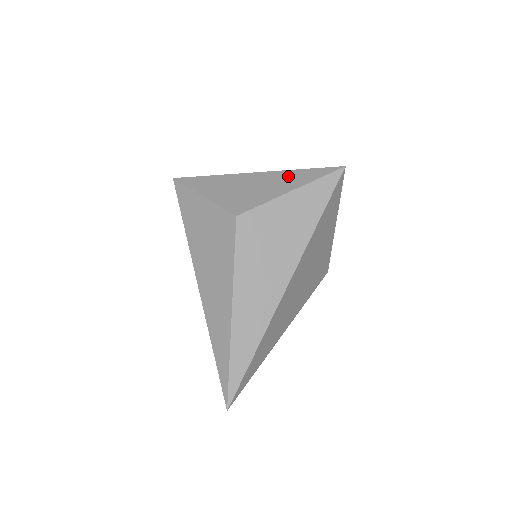
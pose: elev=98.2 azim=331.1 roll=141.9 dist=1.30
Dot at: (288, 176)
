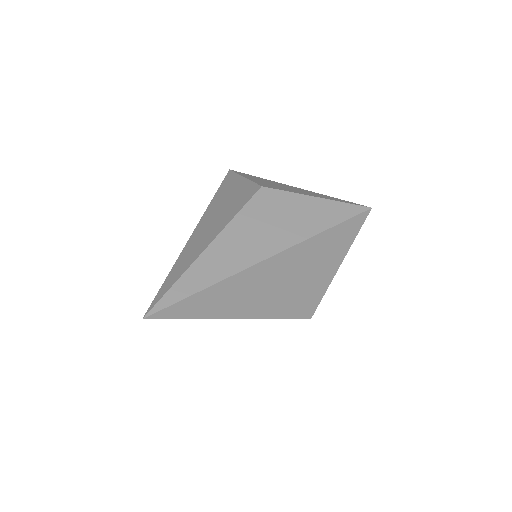
Dot at: (320, 195)
